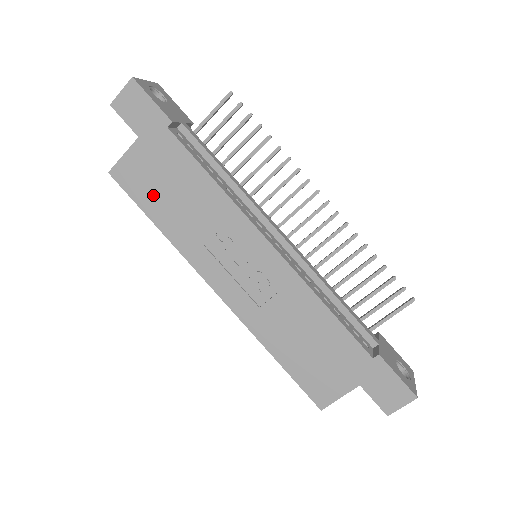
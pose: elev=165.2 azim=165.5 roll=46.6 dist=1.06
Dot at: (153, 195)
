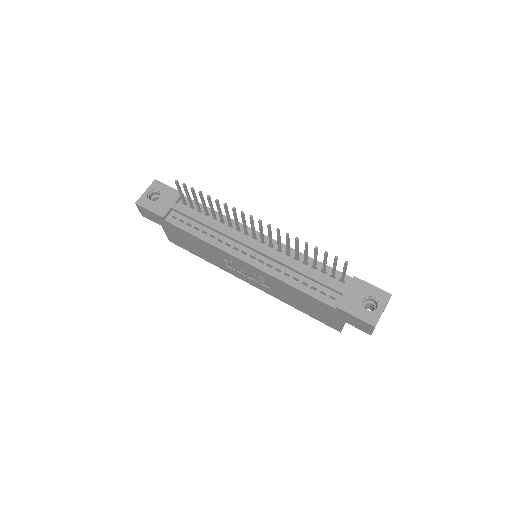
Dot at: (189, 247)
